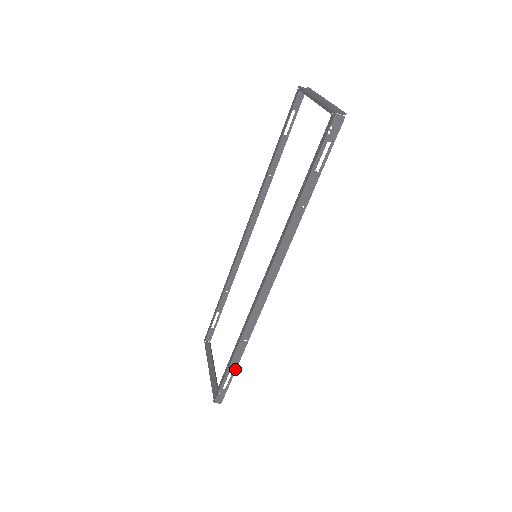
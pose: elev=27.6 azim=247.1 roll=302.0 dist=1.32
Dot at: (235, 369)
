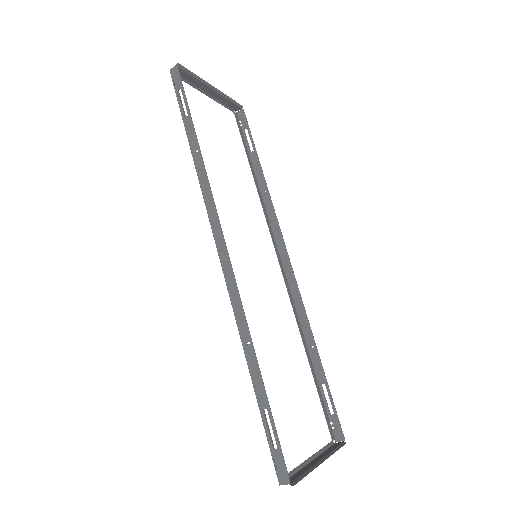
Dot at: (267, 401)
